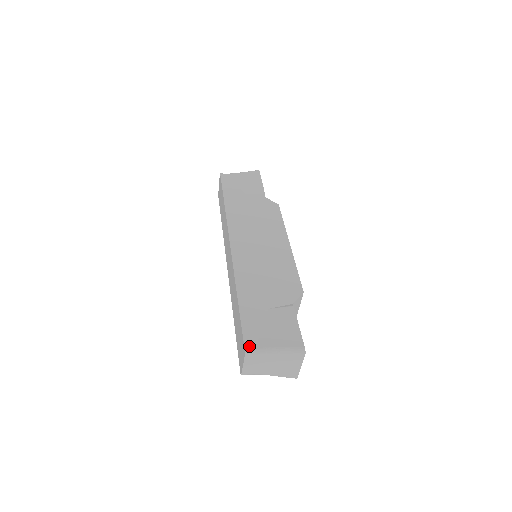
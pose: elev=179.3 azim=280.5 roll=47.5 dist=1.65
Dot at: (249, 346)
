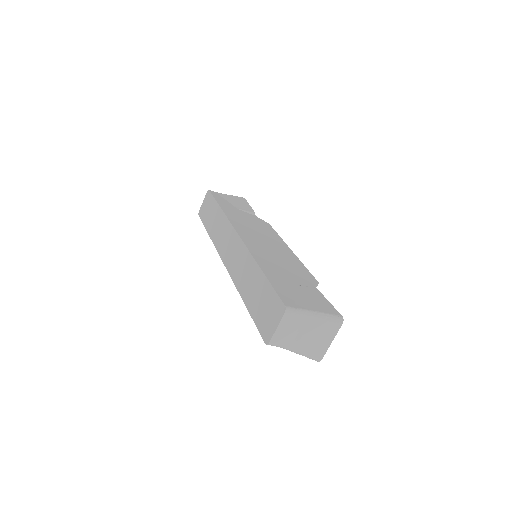
Dot at: (288, 304)
